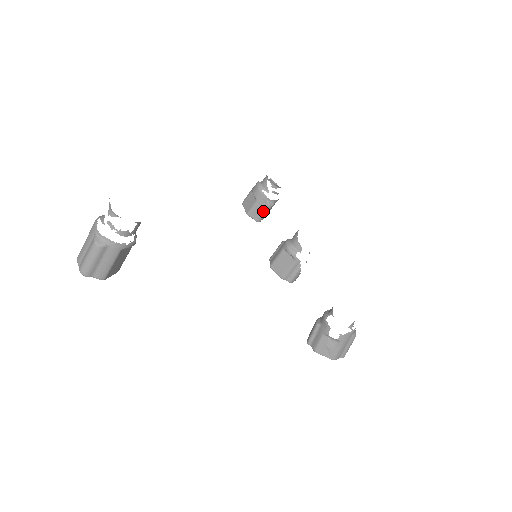
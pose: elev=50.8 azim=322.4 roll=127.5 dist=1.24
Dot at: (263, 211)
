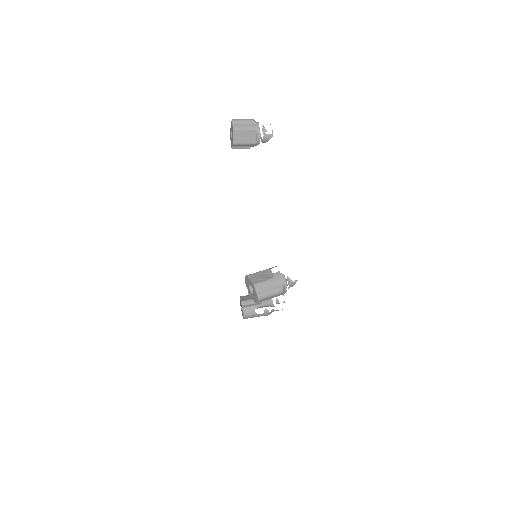
Dot at: occluded
